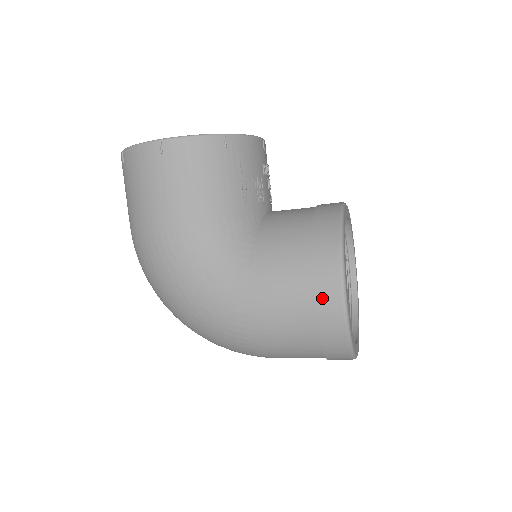
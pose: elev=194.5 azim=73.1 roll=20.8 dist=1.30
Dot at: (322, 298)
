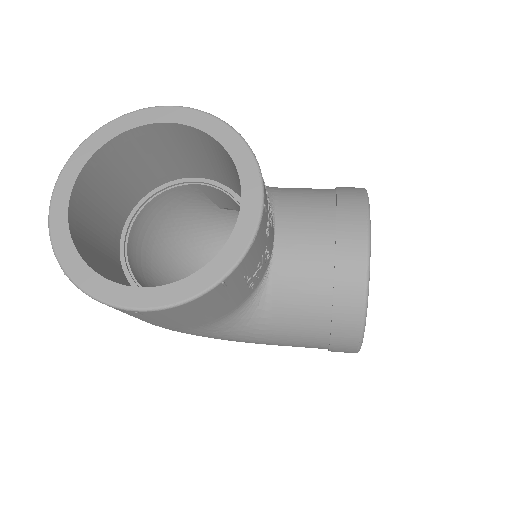
Dot at: occluded
